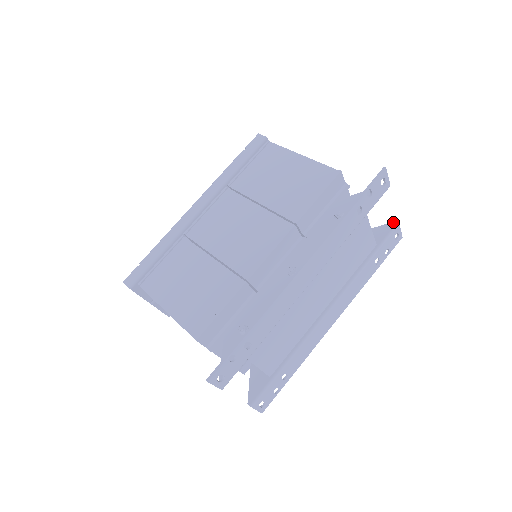
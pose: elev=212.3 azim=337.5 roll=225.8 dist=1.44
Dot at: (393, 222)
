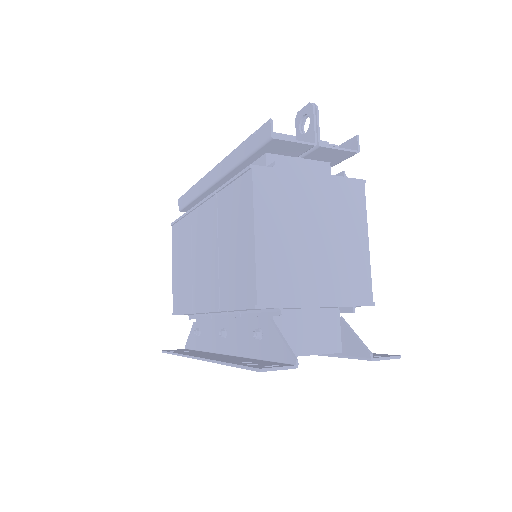
Dot at: (368, 353)
